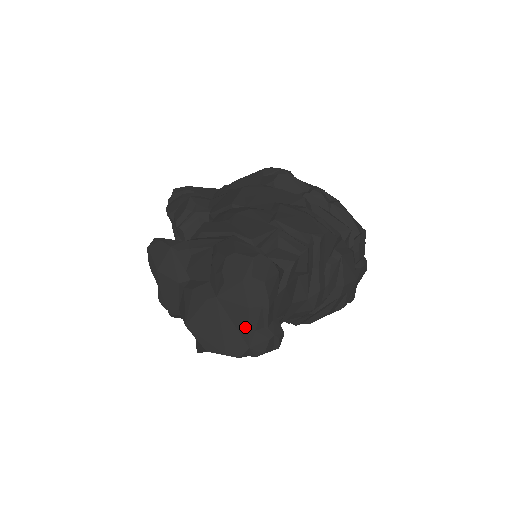
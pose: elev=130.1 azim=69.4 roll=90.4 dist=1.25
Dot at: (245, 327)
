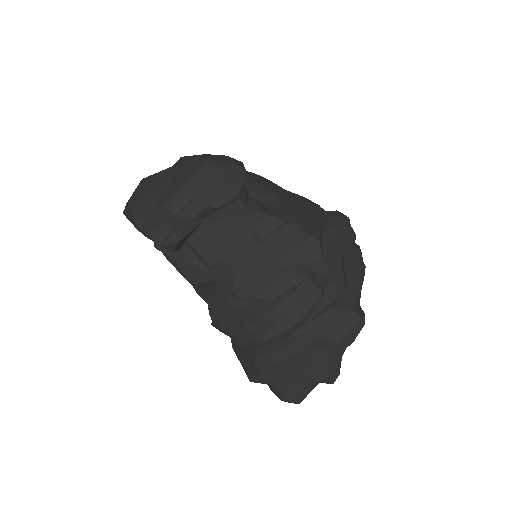
Dot at: (166, 199)
